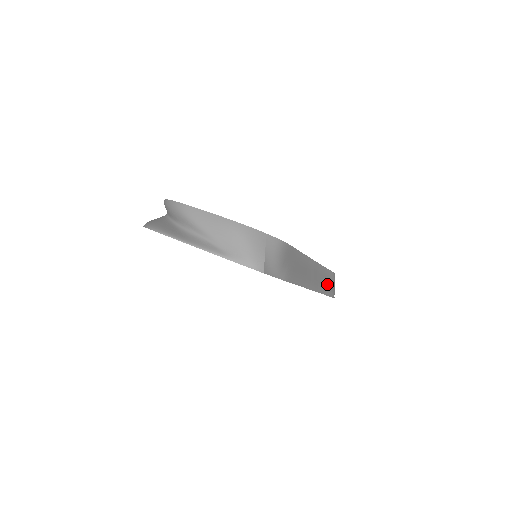
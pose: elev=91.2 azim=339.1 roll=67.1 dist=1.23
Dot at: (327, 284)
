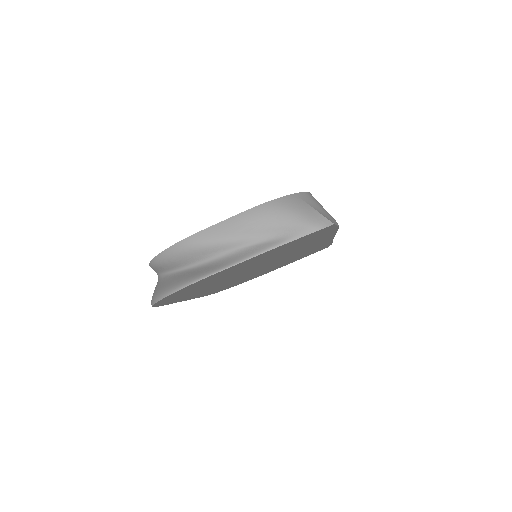
Dot at: occluded
